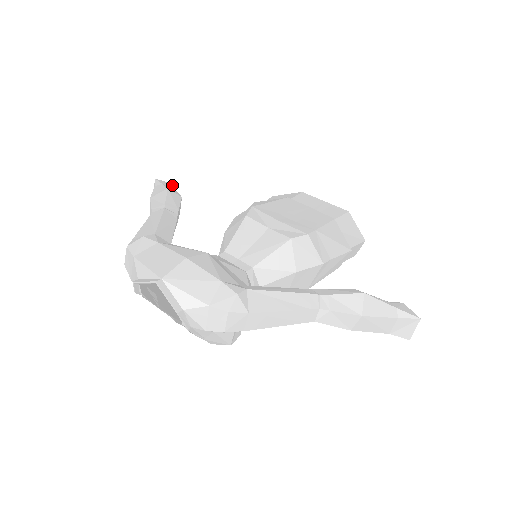
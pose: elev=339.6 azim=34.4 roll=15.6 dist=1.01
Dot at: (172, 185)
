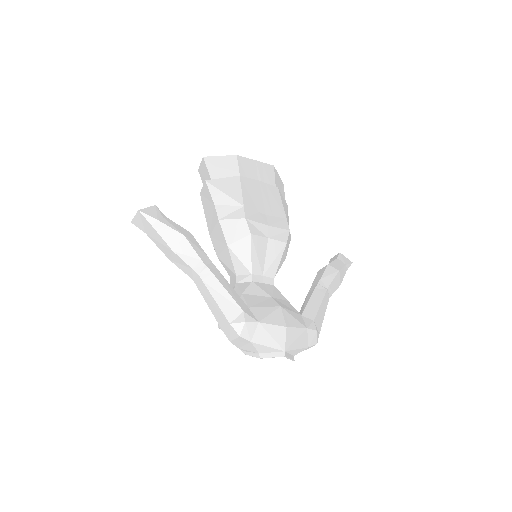
Dot at: (159, 212)
